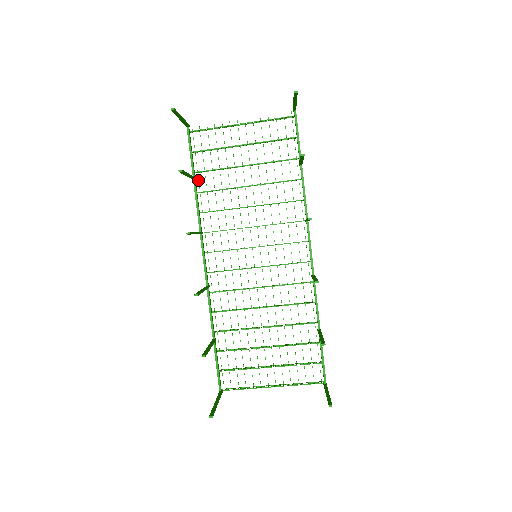
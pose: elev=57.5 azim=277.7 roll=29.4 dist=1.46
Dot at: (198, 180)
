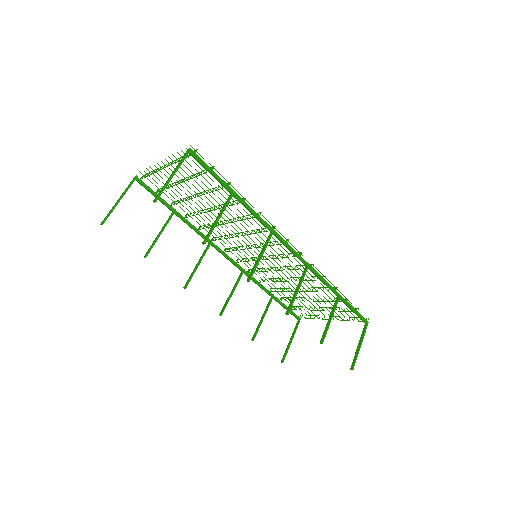
Dot at: occluded
